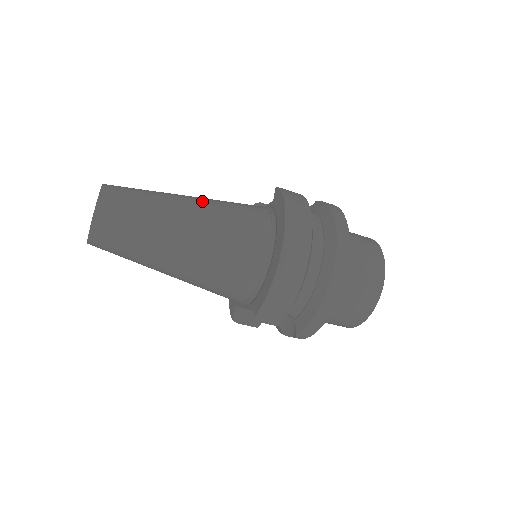
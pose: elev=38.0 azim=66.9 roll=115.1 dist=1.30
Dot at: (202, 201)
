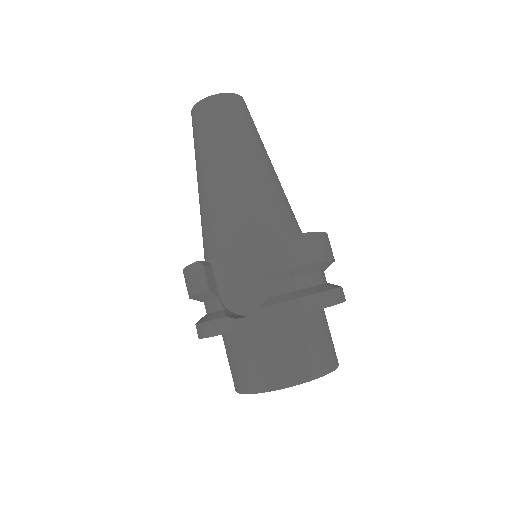
Dot at: occluded
